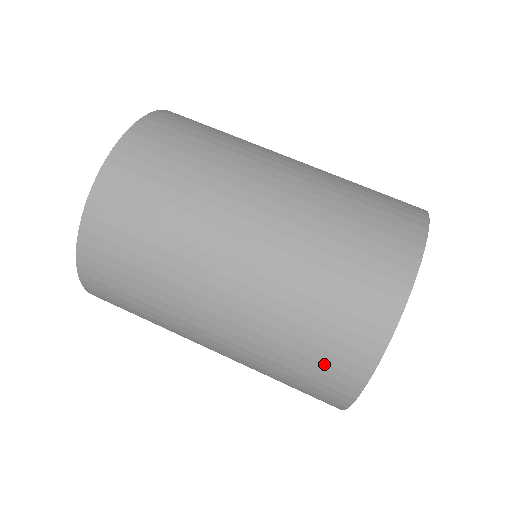
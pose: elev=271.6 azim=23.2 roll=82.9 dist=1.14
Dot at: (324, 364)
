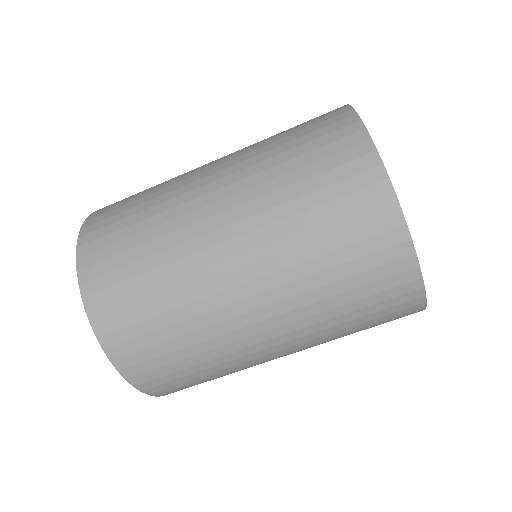
Dot at: occluded
